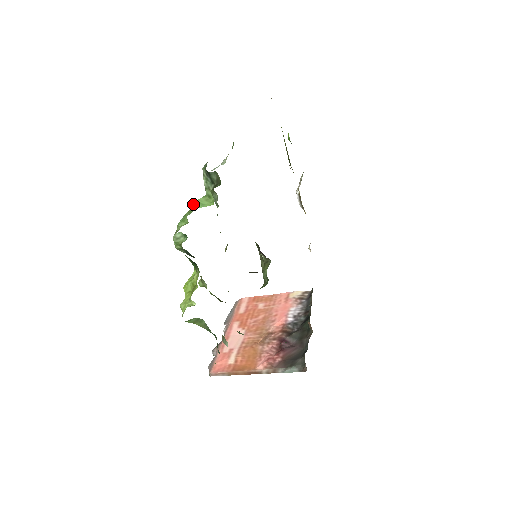
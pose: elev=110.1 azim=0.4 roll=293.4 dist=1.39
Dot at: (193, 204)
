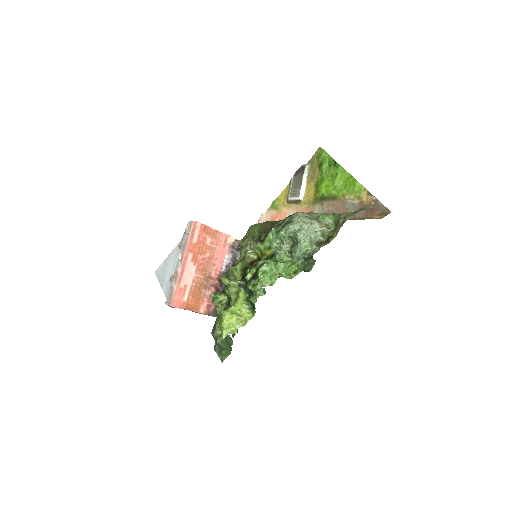
Dot at: (284, 267)
